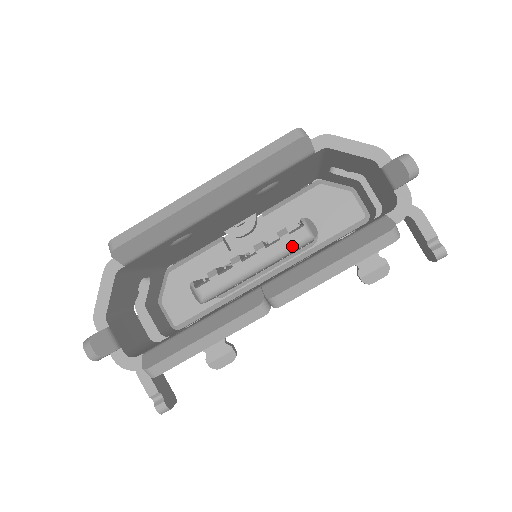
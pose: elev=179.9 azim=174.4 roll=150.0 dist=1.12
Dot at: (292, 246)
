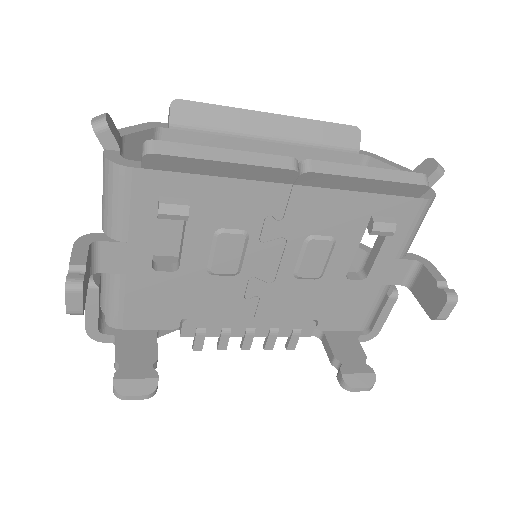
Dot at: occluded
